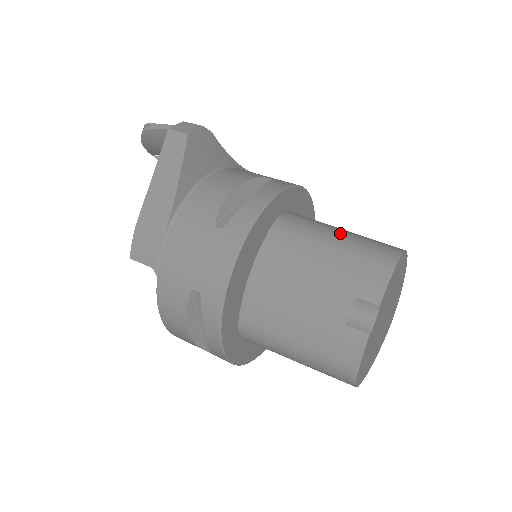
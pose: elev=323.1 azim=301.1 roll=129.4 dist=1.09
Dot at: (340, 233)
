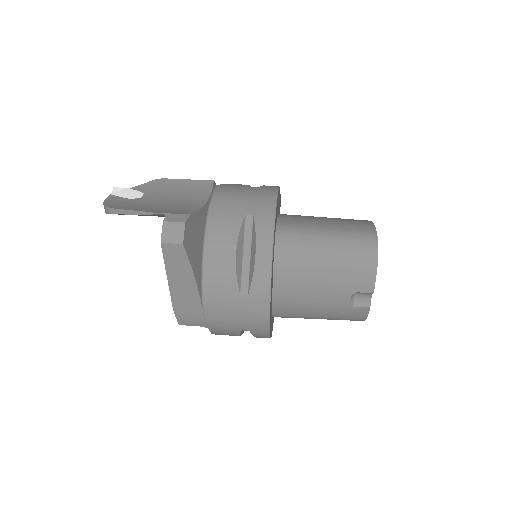
Dot at: (327, 245)
